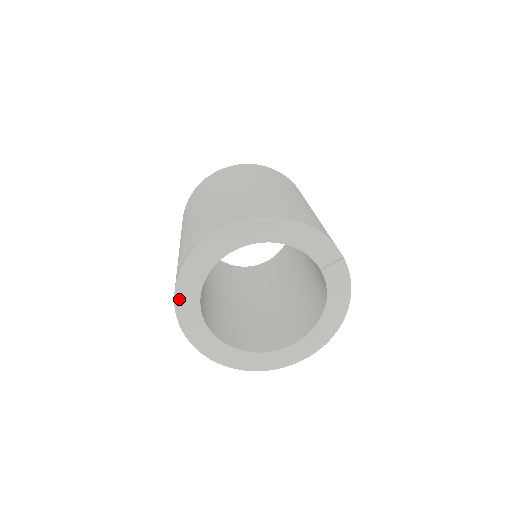
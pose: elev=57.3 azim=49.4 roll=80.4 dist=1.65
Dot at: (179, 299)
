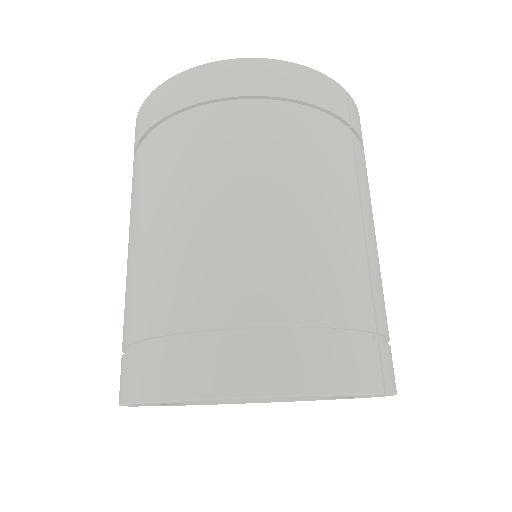
Dot at: occluded
